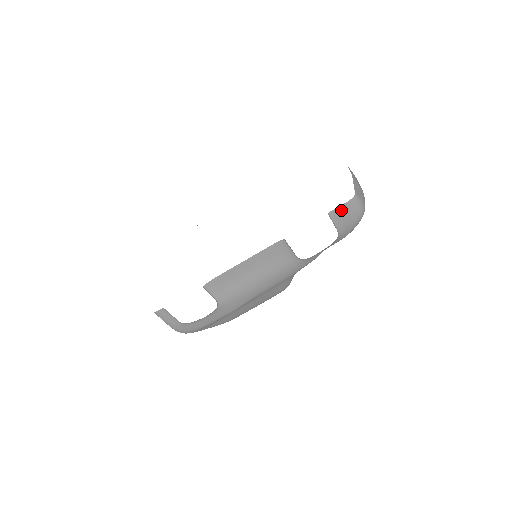
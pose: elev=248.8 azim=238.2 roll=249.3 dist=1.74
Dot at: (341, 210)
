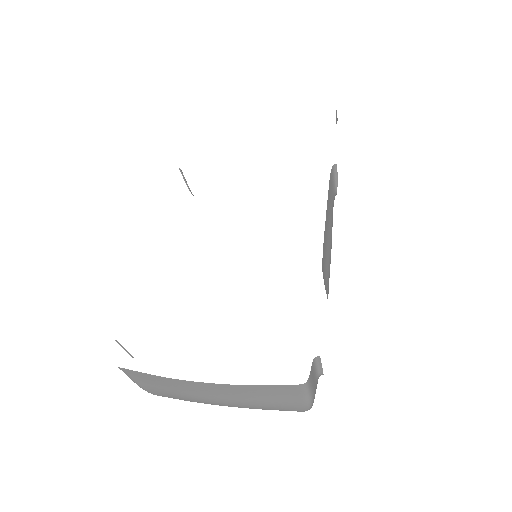
Dot at: (336, 116)
